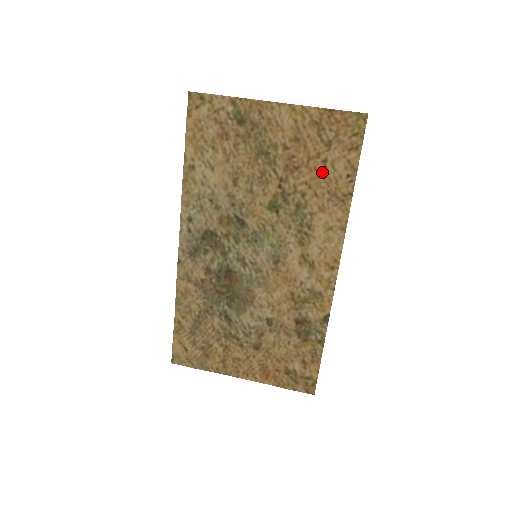
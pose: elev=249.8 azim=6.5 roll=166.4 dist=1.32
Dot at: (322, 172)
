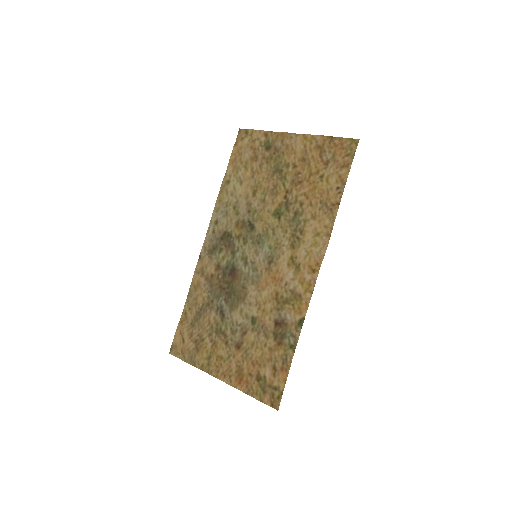
Dot at: (318, 185)
